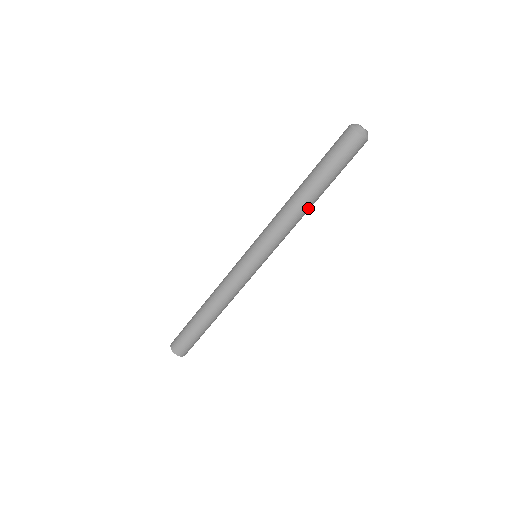
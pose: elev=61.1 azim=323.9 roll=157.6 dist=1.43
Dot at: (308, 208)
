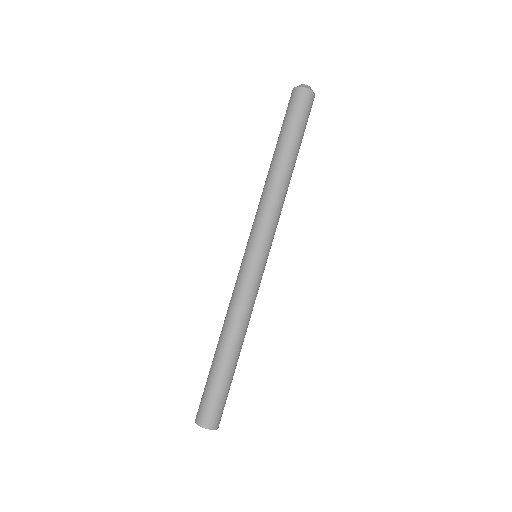
Dot at: occluded
